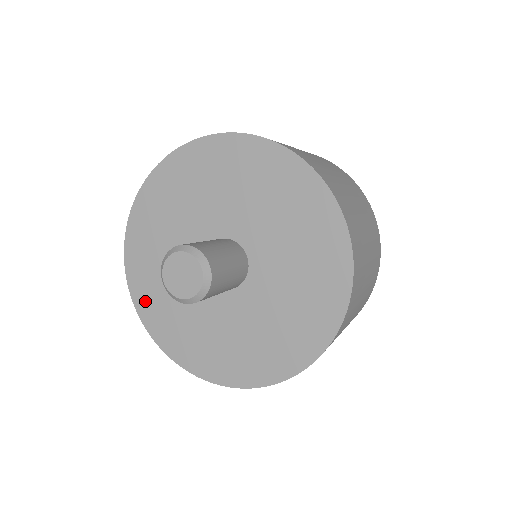
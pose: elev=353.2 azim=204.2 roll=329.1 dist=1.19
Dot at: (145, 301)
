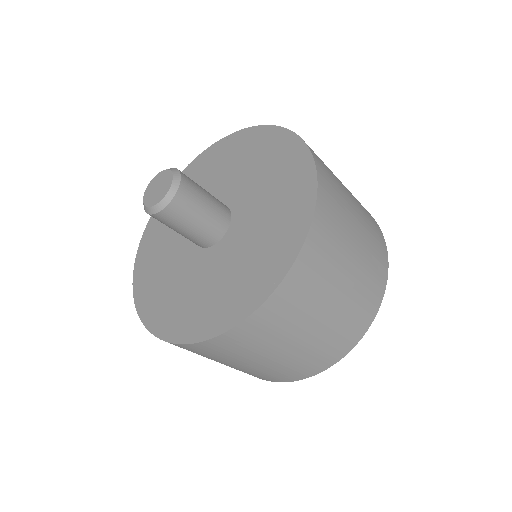
Dot at: (144, 258)
